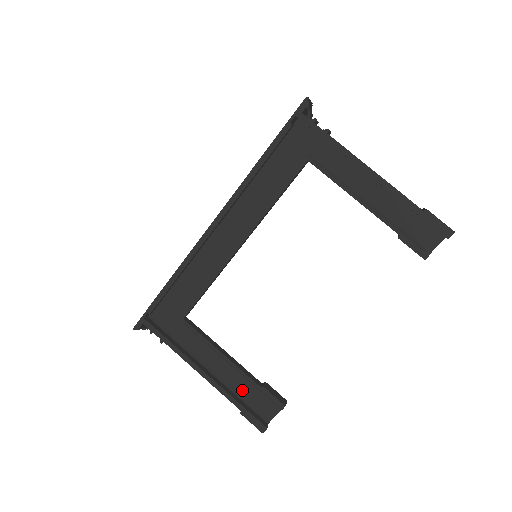
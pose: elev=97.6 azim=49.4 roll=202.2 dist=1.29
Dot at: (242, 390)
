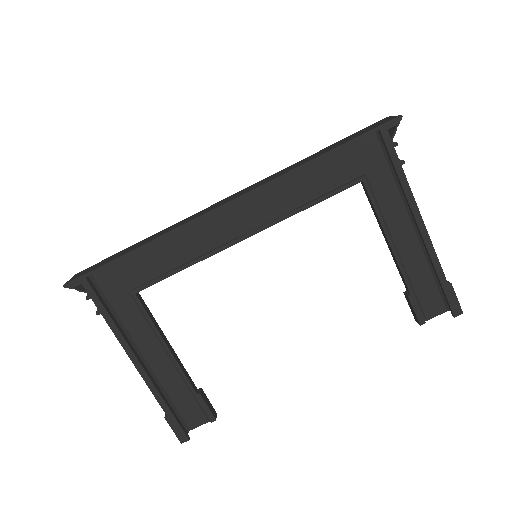
Dot at: (173, 391)
